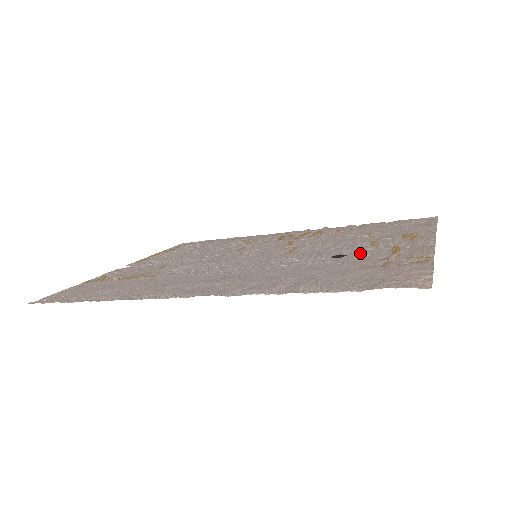
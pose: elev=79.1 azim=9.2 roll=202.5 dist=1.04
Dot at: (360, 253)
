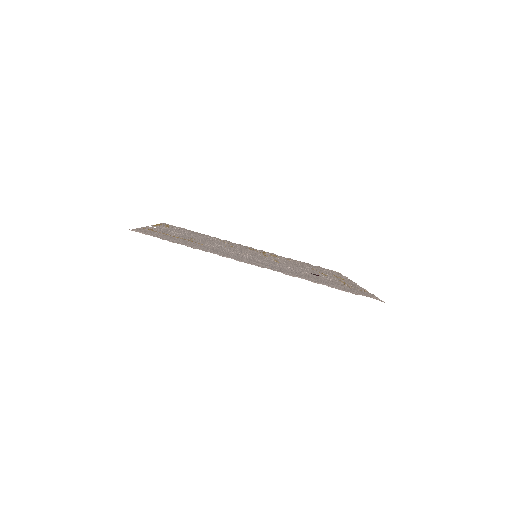
Dot at: (326, 277)
